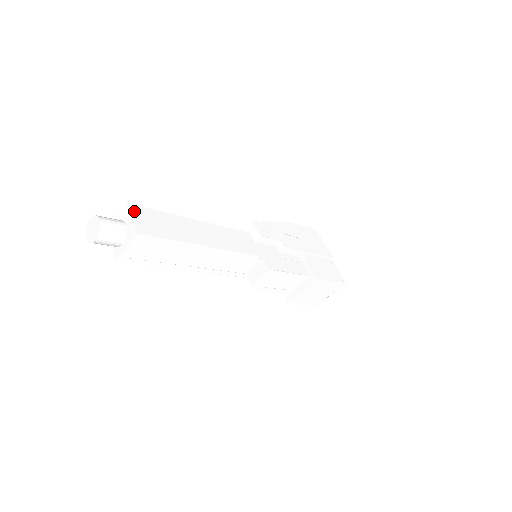
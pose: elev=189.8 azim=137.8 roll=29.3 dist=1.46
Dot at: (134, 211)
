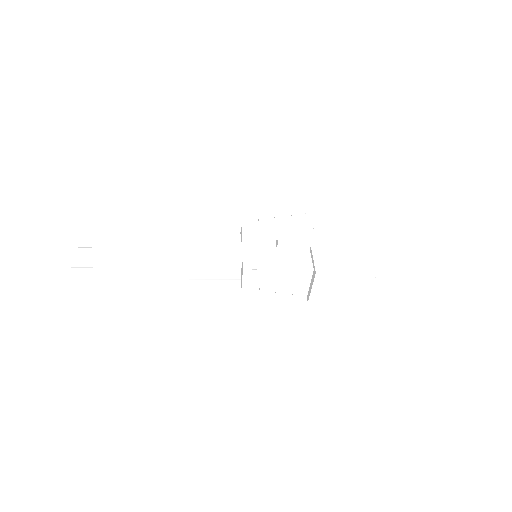
Dot at: (100, 238)
